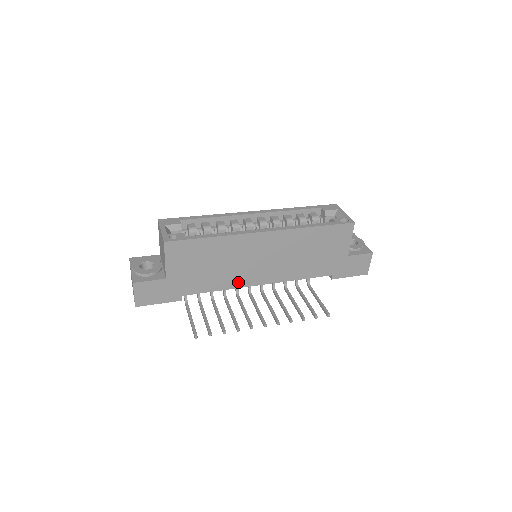
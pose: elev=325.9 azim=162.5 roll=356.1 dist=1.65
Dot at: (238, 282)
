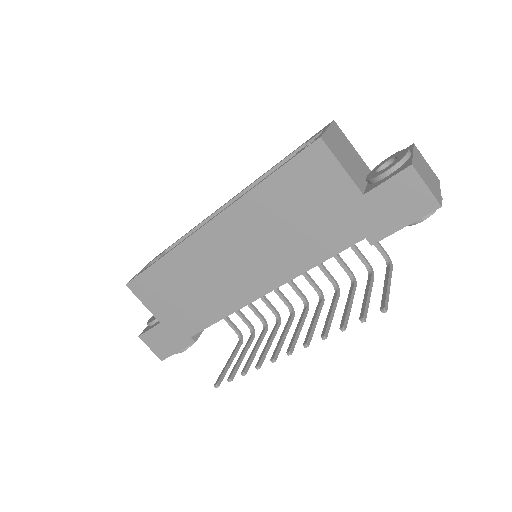
Dot at: (234, 301)
